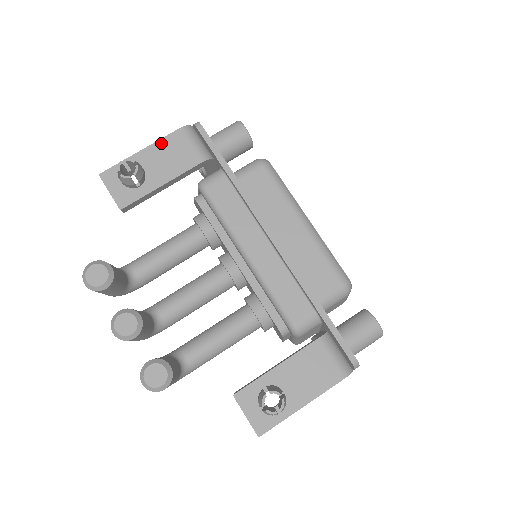
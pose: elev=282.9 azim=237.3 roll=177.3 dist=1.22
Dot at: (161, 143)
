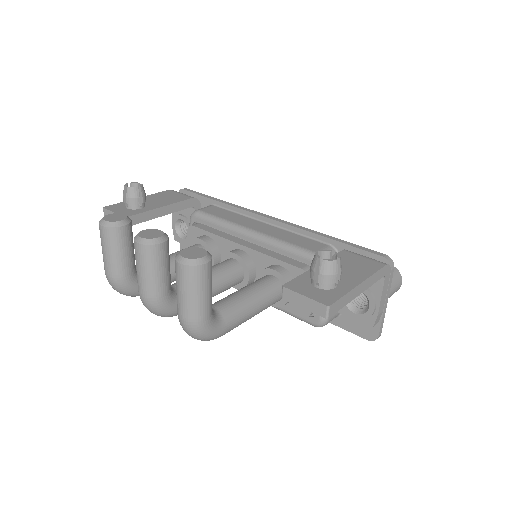
Dot at: (155, 195)
